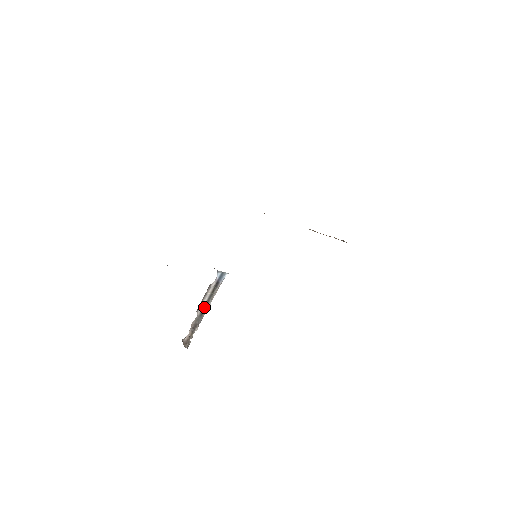
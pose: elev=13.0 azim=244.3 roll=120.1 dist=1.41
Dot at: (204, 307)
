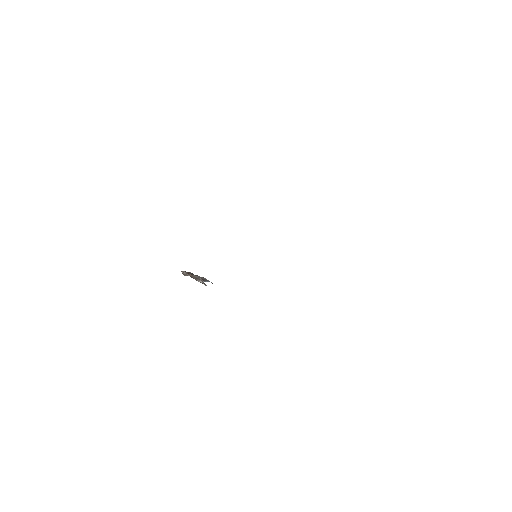
Dot at: occluded
